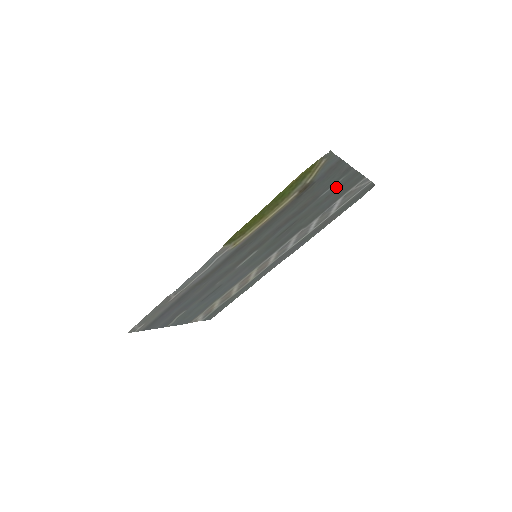
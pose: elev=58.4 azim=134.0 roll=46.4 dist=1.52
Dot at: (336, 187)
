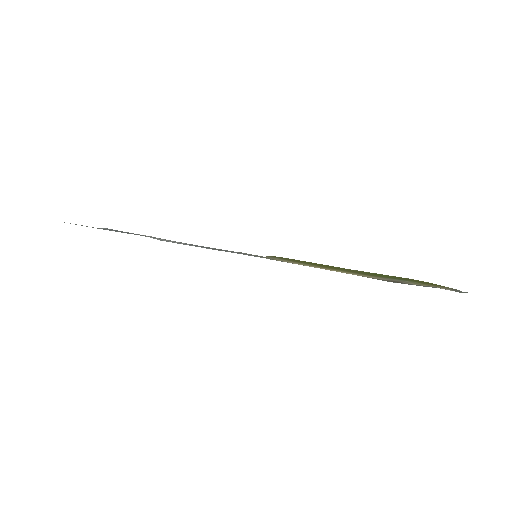
Dot at: occluded
